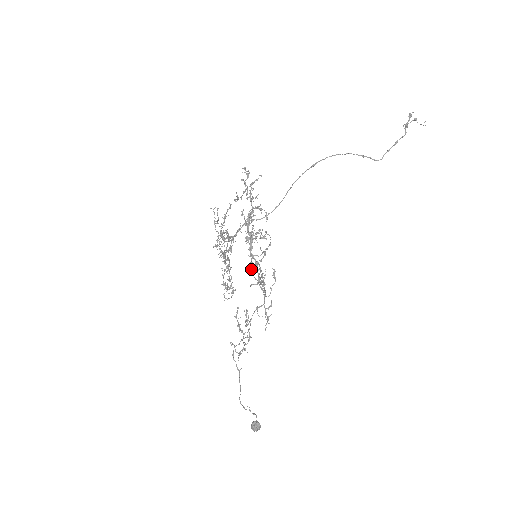
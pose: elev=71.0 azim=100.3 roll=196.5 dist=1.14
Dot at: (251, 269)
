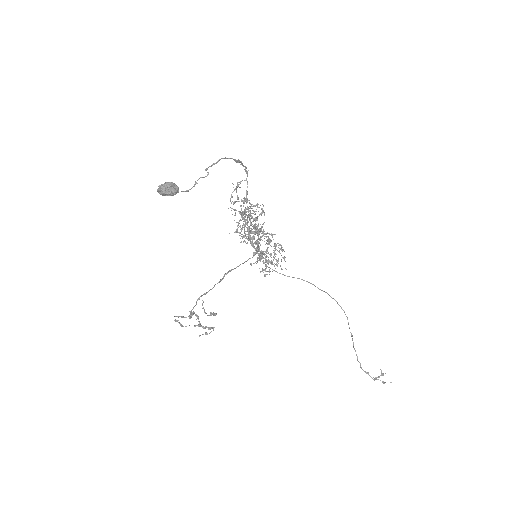
Dot at: occluded
